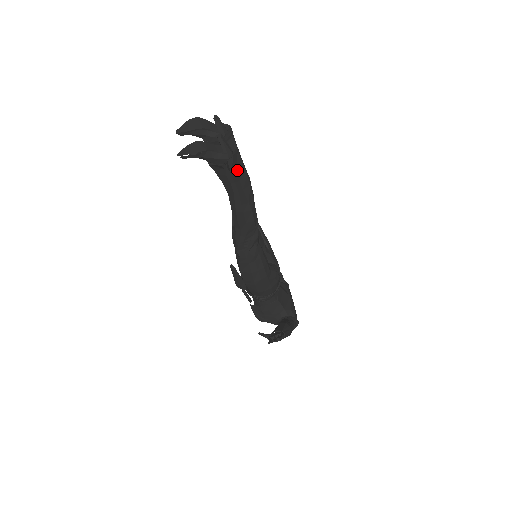
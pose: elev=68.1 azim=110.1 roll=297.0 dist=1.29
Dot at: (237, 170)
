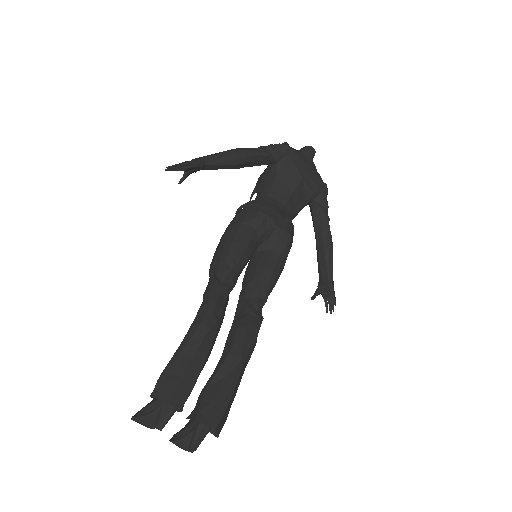
Dot at: (225, 414)
